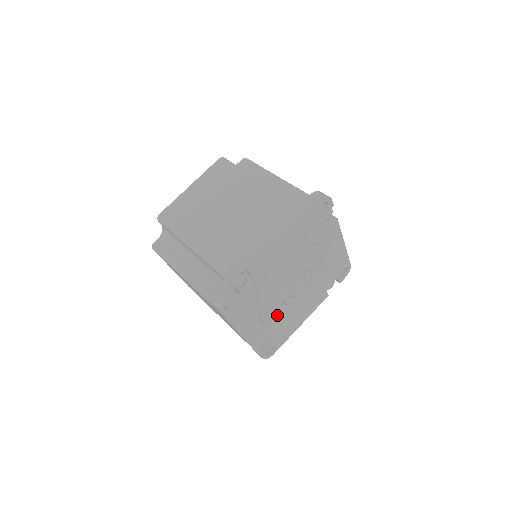
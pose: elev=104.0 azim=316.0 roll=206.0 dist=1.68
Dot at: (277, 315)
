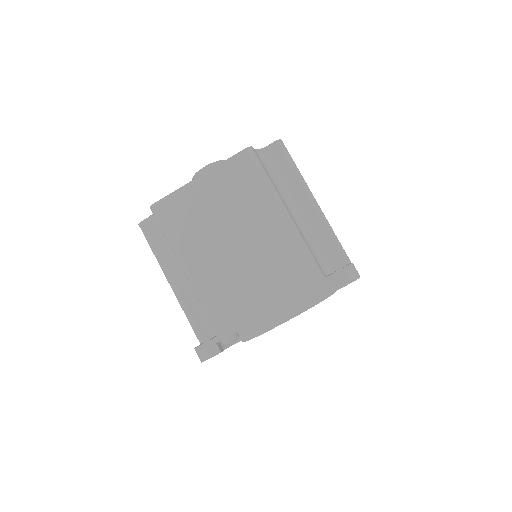
Dot at: occluded
